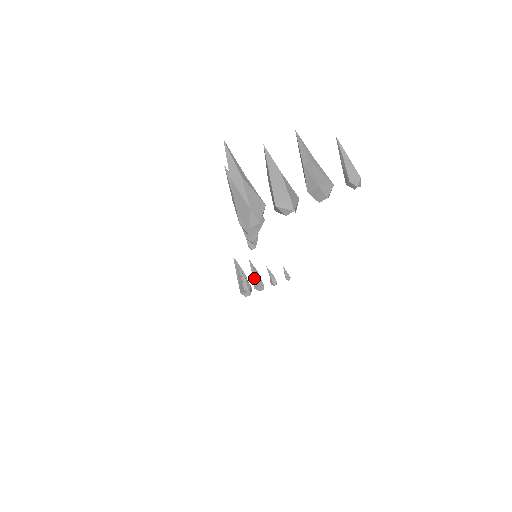
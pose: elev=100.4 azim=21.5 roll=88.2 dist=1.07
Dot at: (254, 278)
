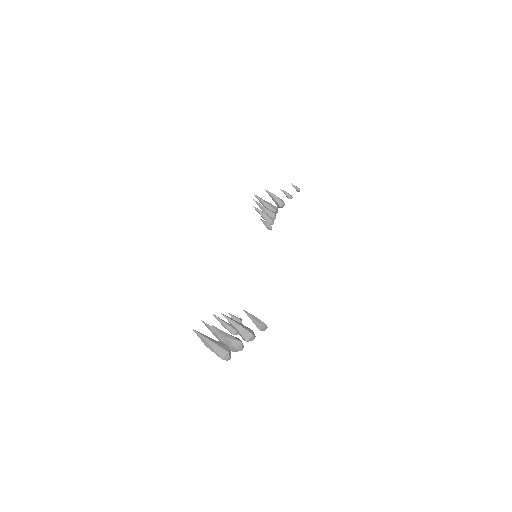
Dot at: (274, 201)
